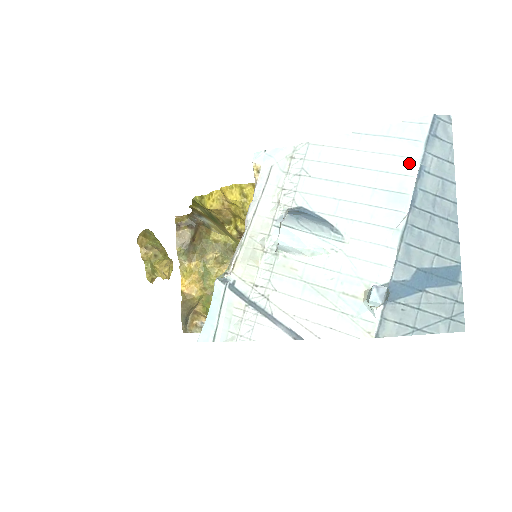
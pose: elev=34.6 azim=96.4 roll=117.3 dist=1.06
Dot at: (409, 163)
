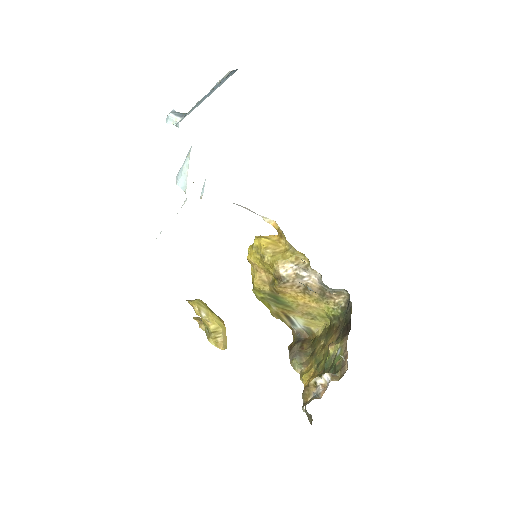
Dot at: occluded
